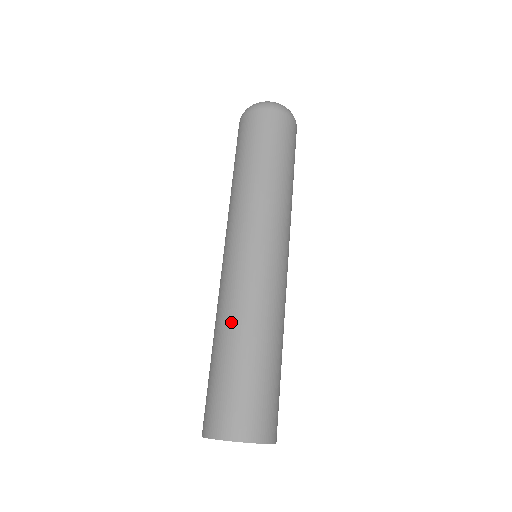
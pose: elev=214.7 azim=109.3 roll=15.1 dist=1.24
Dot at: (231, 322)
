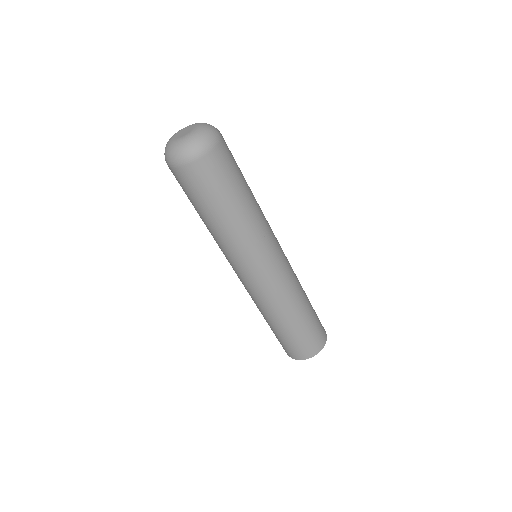
Dot at: occluded
